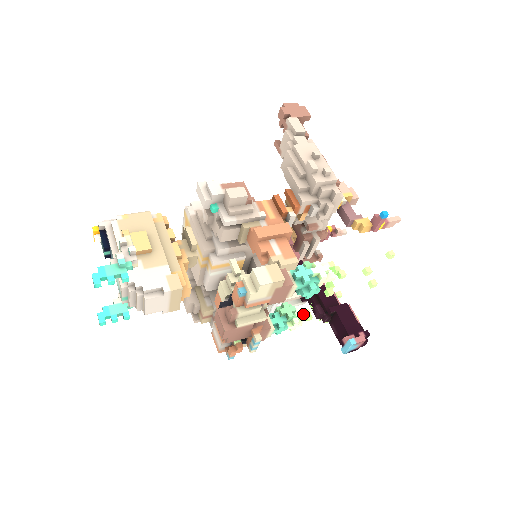
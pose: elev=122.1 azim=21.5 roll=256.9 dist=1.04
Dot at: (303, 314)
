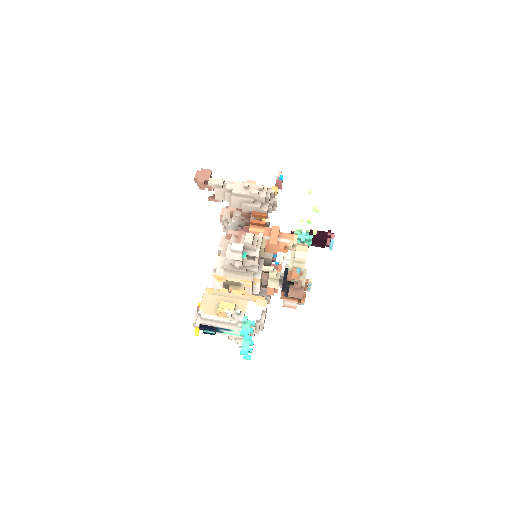
Dot at: occluded
